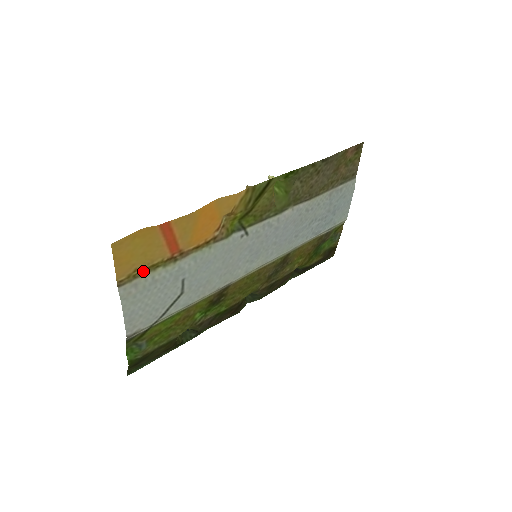
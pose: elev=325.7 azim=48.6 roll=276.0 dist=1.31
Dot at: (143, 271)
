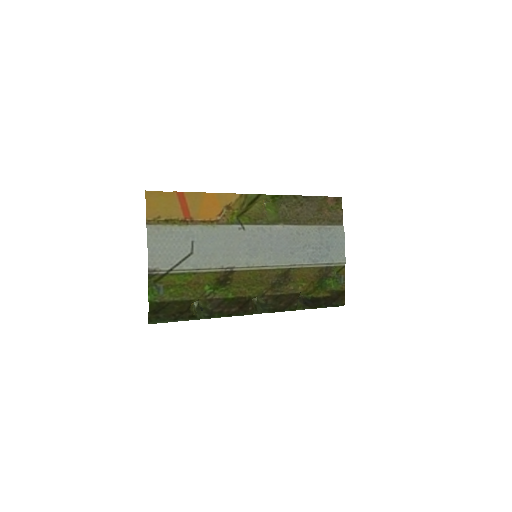
Dot at: (164, 221)
